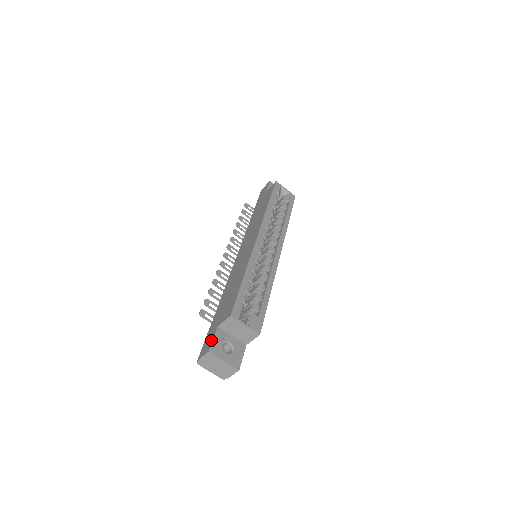
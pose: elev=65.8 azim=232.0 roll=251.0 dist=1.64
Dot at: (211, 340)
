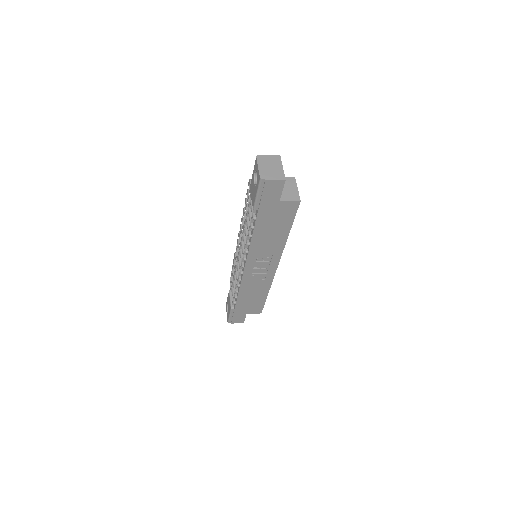
Dot at: occluded
